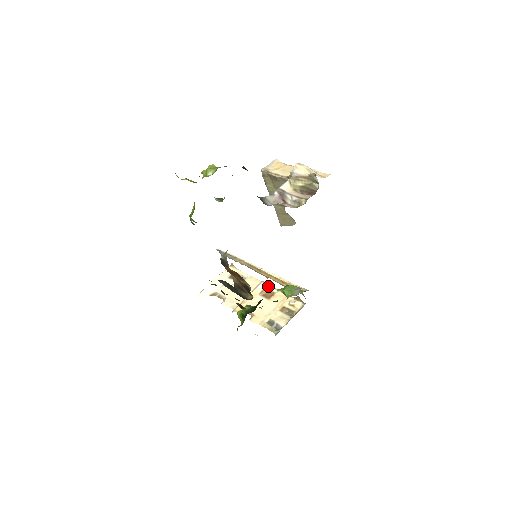
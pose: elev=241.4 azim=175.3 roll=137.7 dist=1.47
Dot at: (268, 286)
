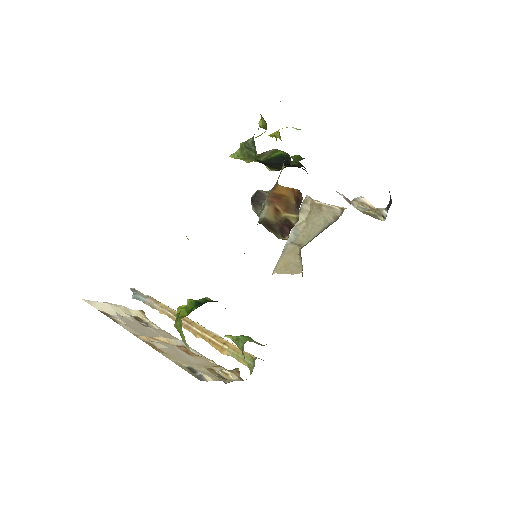
Dot at: (190, 347)
